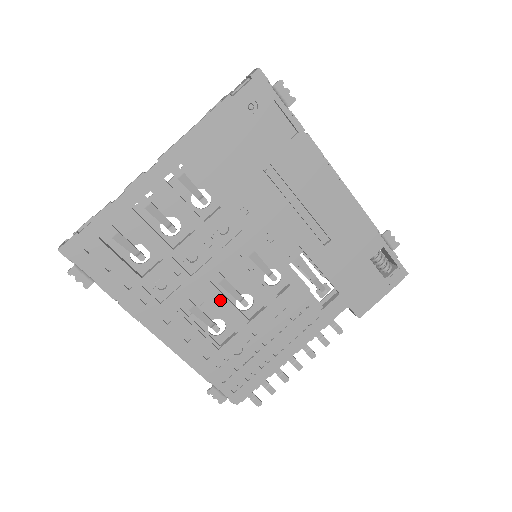
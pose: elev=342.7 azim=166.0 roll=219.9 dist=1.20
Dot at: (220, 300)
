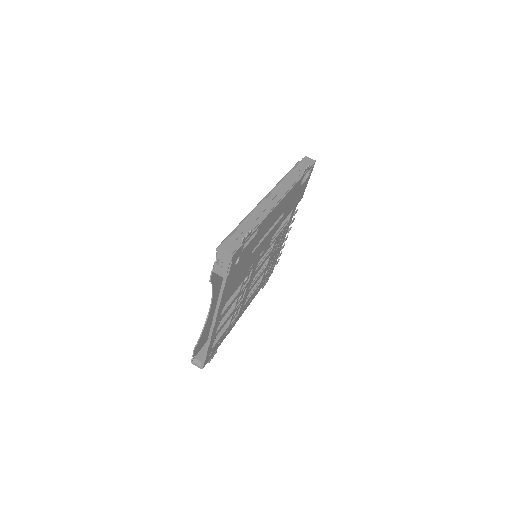
Dot at: (255, 282)
